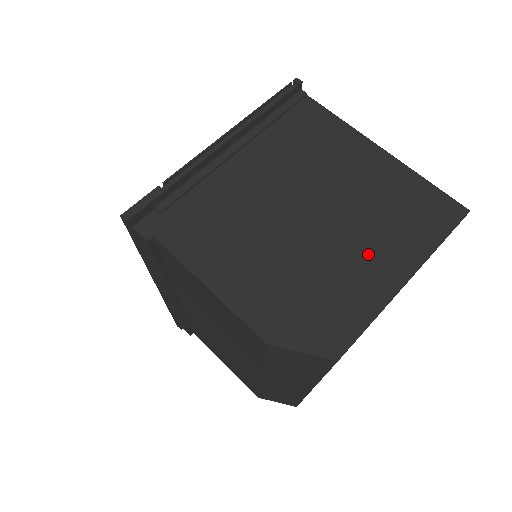
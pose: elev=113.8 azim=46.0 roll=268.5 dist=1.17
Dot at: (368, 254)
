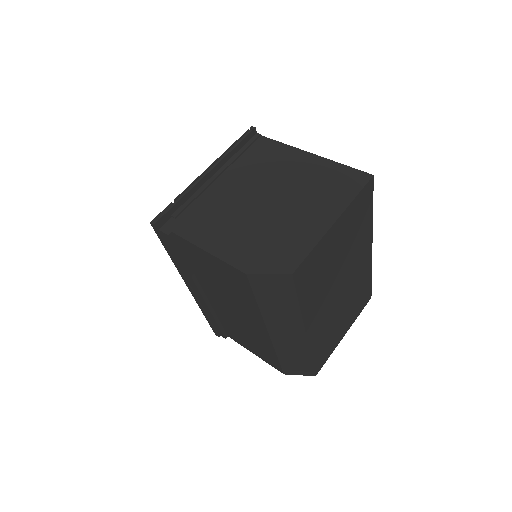
Dot at: (307, 213)
